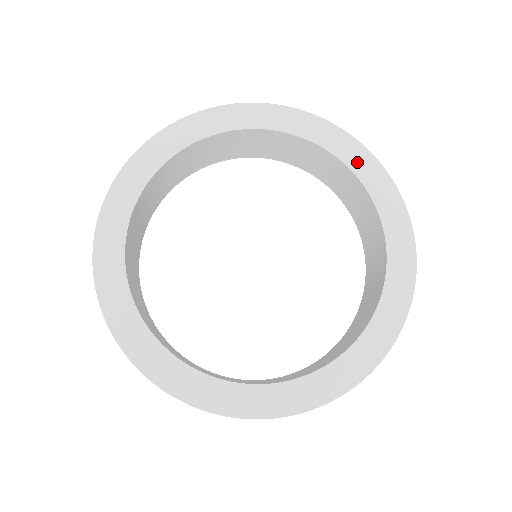
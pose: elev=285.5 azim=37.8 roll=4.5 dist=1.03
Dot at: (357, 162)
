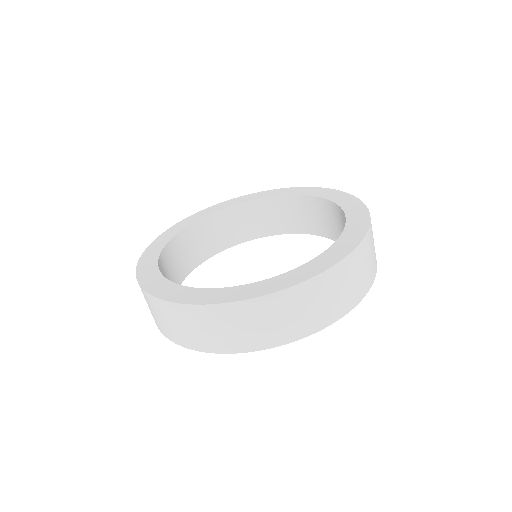
Dot at: (338, 198)
